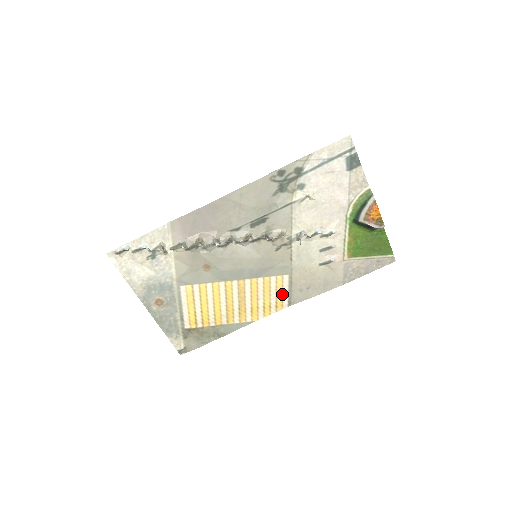
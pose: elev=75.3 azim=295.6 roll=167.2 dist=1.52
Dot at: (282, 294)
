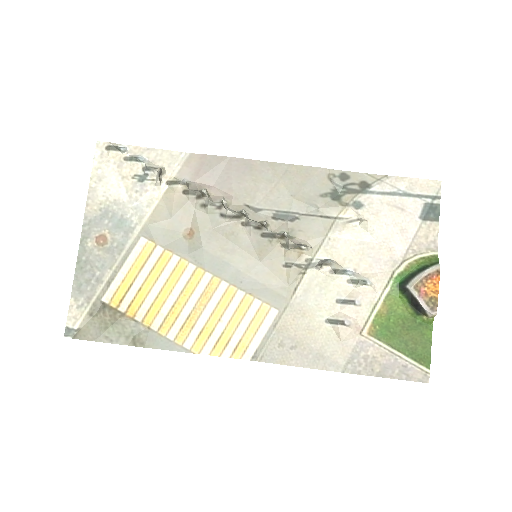
Dot at: (254, 334)
